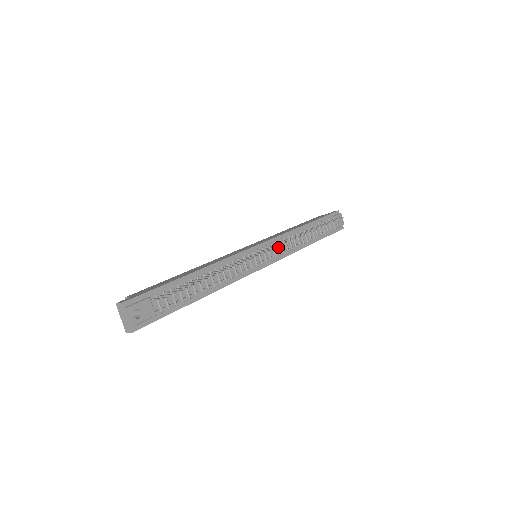
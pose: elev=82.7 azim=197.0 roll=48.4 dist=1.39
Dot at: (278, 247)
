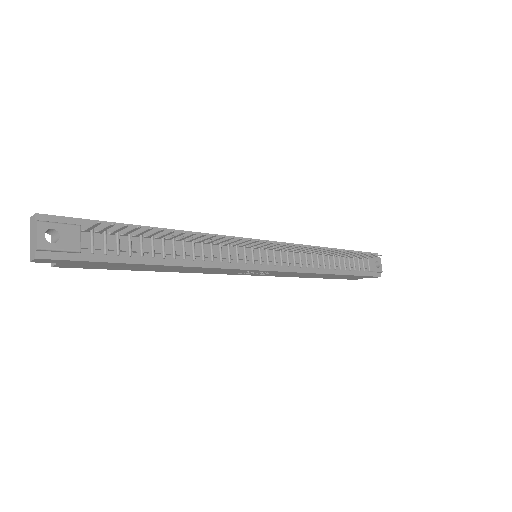
Dot at: (288, 255)
